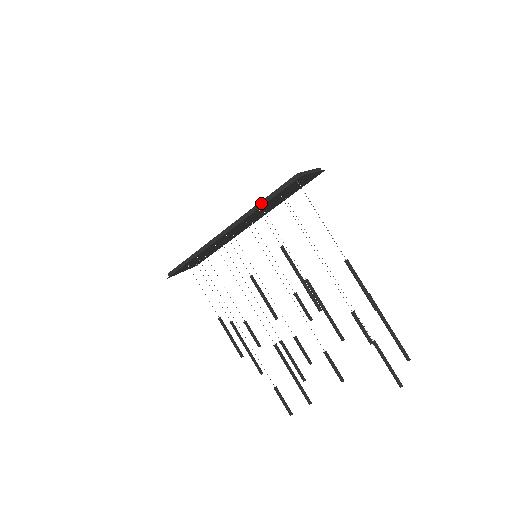
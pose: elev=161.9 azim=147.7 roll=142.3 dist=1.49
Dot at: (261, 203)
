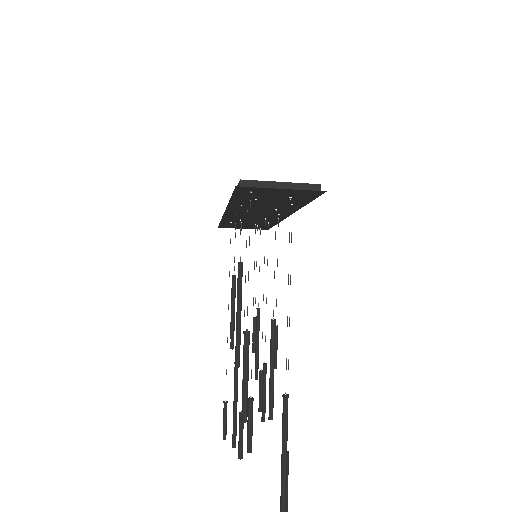
Dot at: occluded
